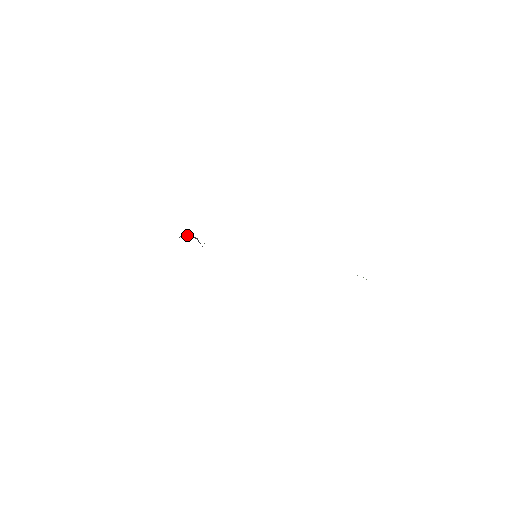
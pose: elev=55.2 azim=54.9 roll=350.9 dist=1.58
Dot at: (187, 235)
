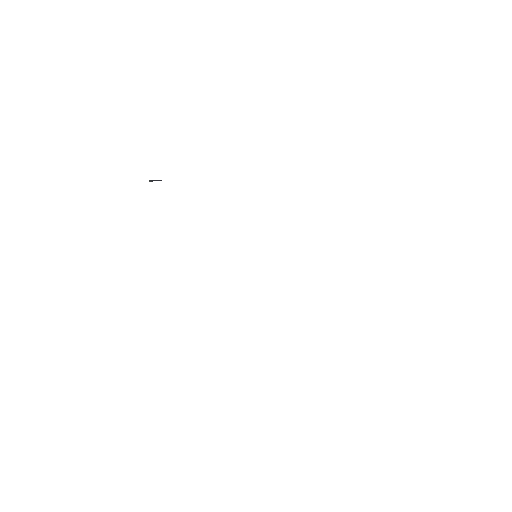
Dot at: occluded
